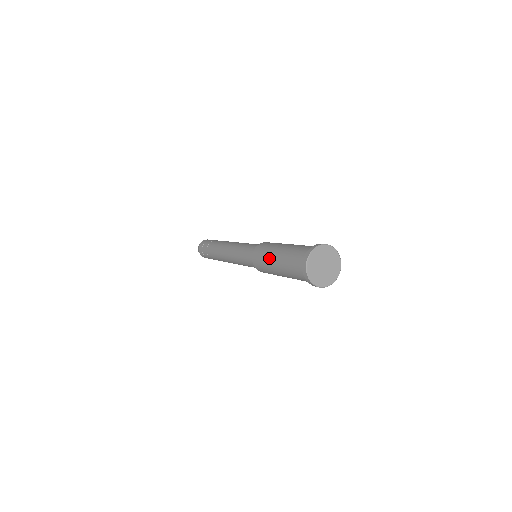
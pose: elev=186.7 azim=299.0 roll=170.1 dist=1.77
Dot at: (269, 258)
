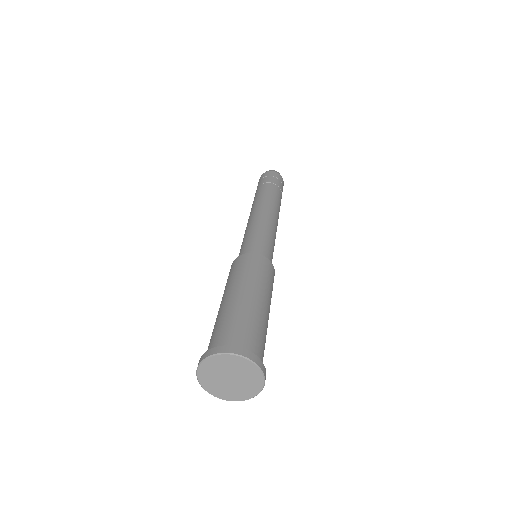
Dot at: occluded
